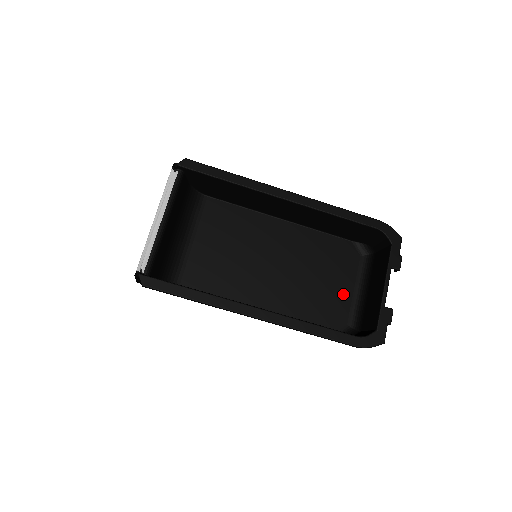
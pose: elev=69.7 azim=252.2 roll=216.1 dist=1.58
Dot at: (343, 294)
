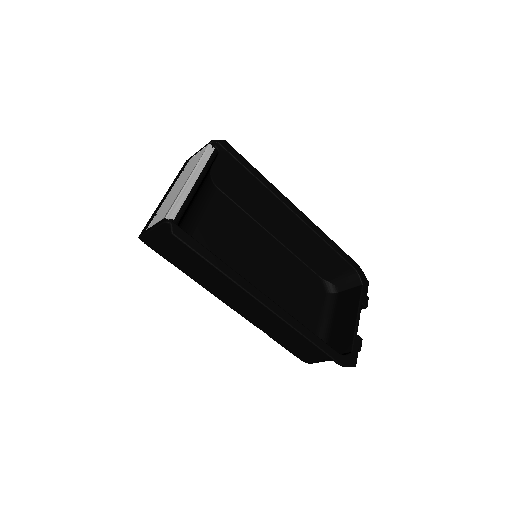
Dot at: (311, 320)
